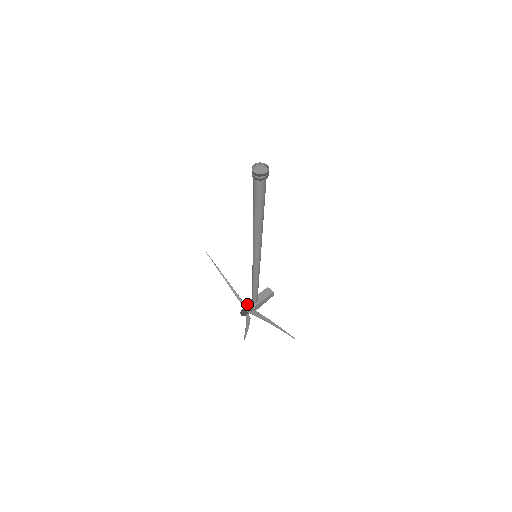
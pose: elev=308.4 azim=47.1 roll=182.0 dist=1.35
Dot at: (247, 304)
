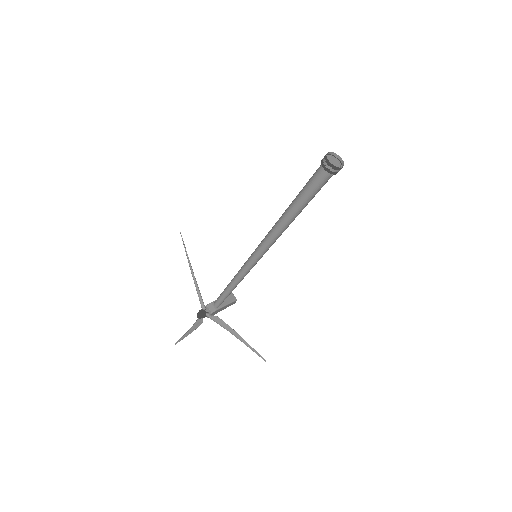
Dot at: (207, 306)
